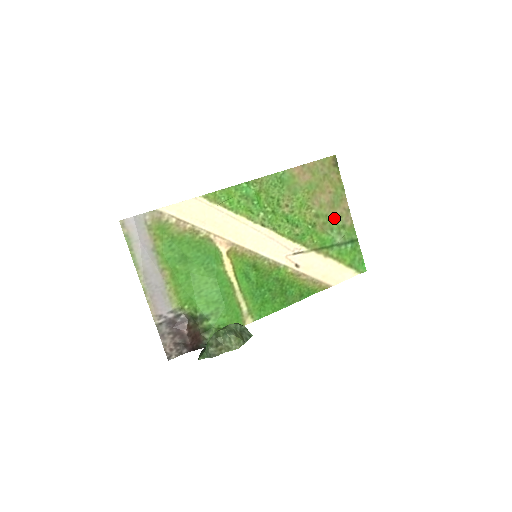
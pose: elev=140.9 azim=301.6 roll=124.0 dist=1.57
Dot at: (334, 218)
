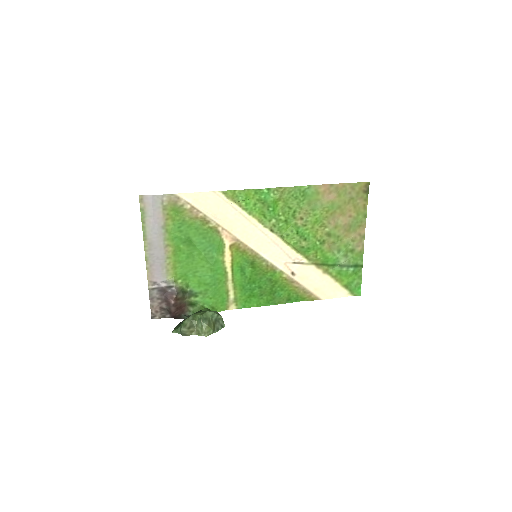
Dot at: (346, 241)
